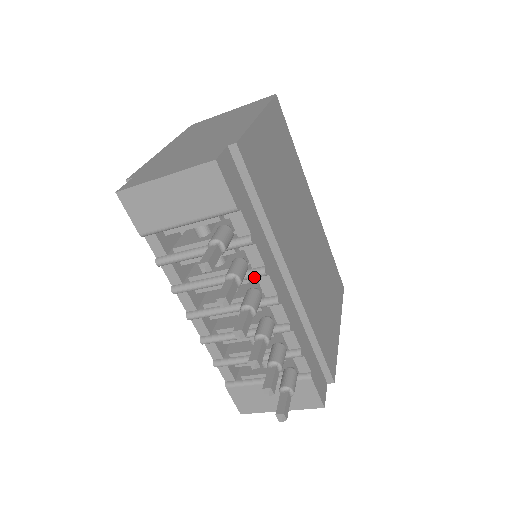
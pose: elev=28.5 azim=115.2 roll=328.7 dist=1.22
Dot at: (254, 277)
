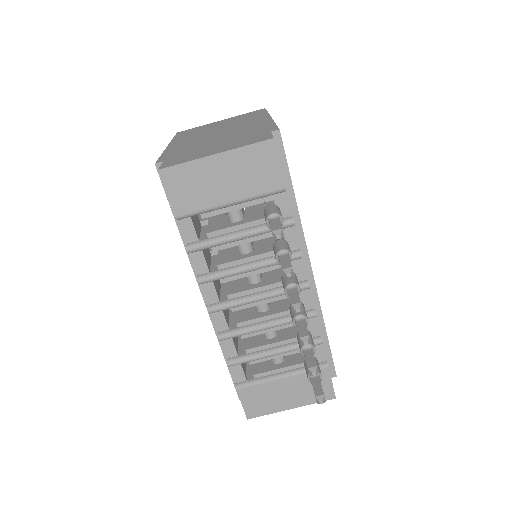
Dot at: occluded
